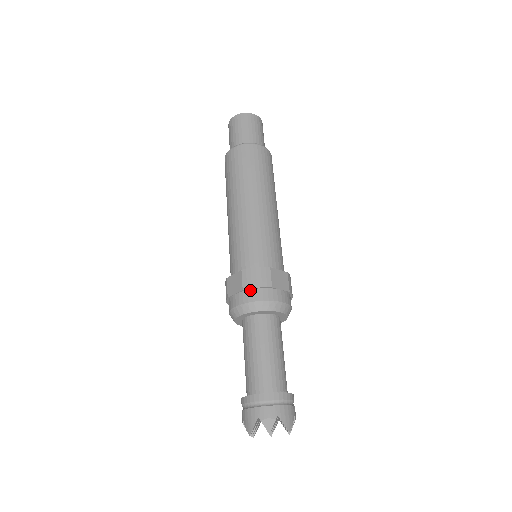
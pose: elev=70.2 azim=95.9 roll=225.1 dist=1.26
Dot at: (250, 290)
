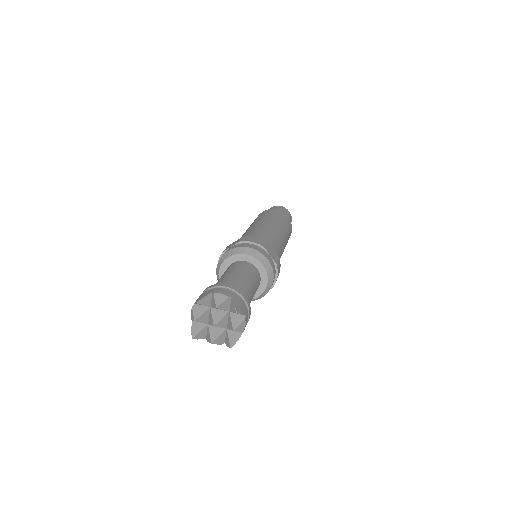
Dot at: (245, 243)
